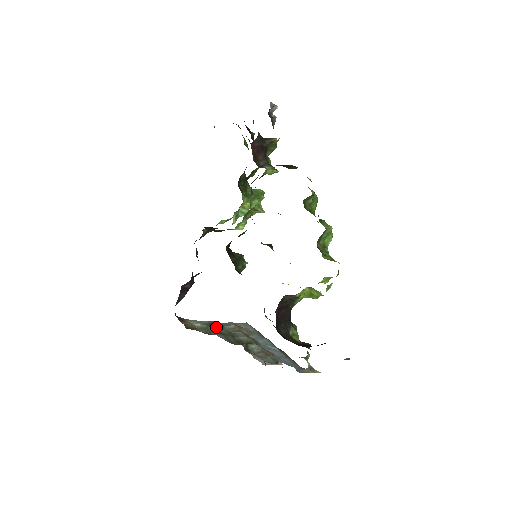
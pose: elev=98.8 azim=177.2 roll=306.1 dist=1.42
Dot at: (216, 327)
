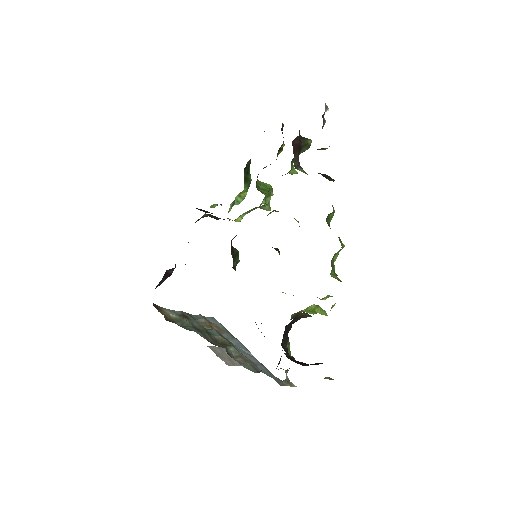
Dot at: (190, 320)
